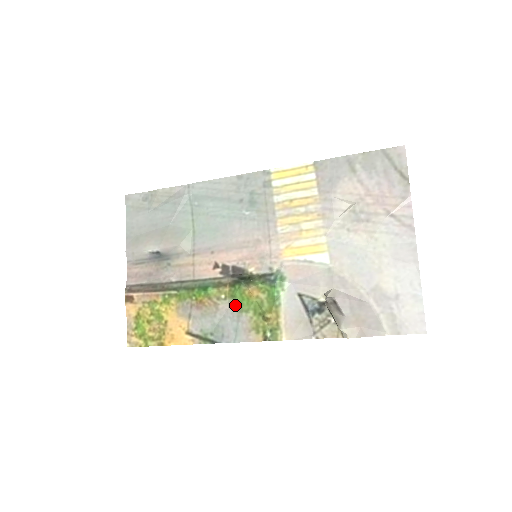
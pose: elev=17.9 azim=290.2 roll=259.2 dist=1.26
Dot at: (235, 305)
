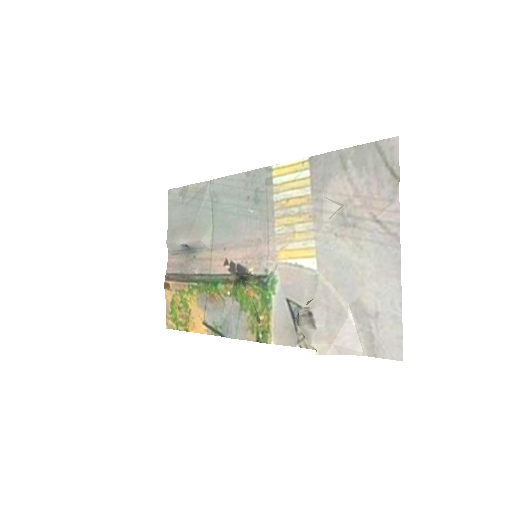
Dot at: (237, 303)
